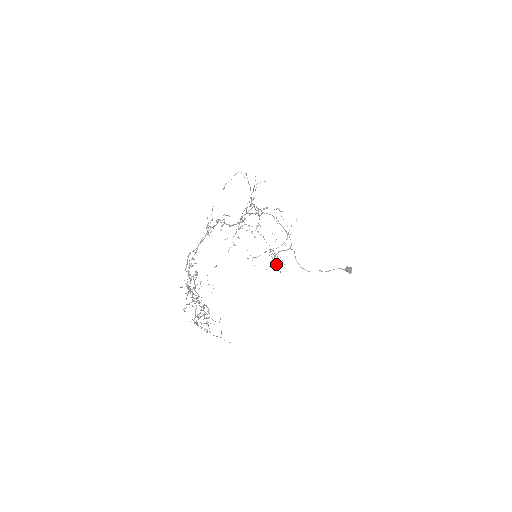
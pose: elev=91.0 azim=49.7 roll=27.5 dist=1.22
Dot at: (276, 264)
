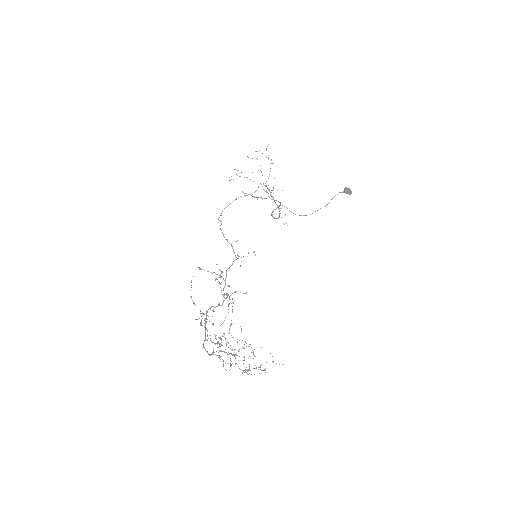
Dot at: occluded
